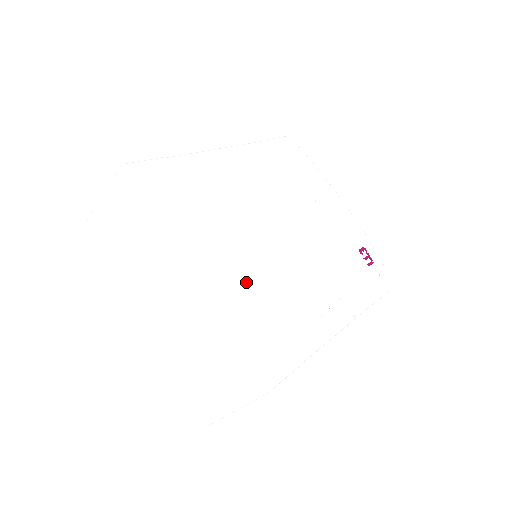
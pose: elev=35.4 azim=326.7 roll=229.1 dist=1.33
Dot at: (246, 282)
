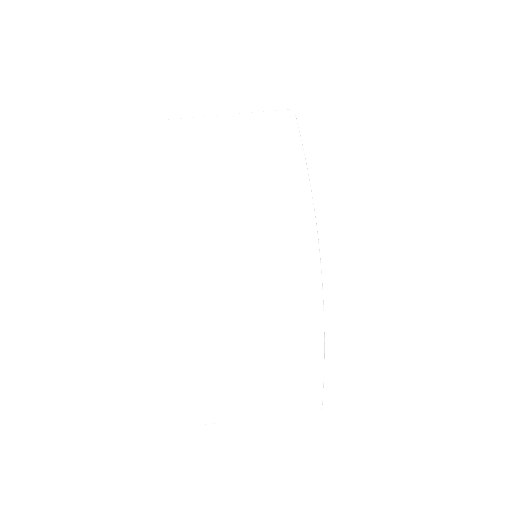
Dot at: occluded
